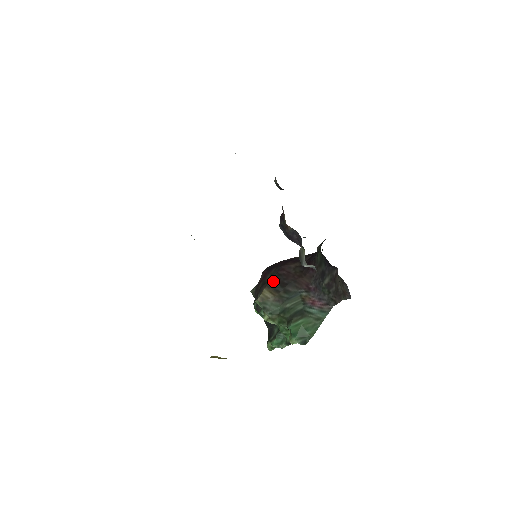
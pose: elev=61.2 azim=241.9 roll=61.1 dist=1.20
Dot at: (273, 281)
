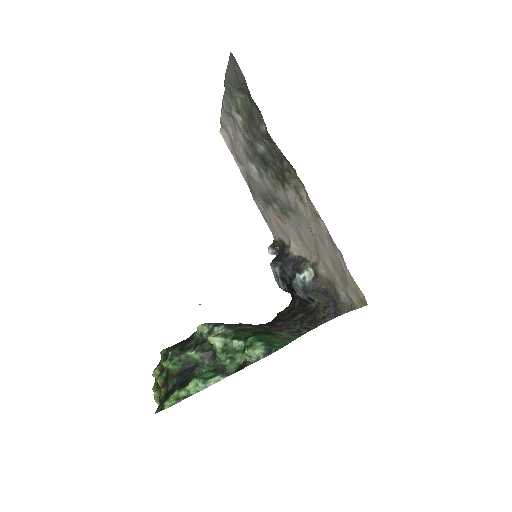
Dot at: occluded
